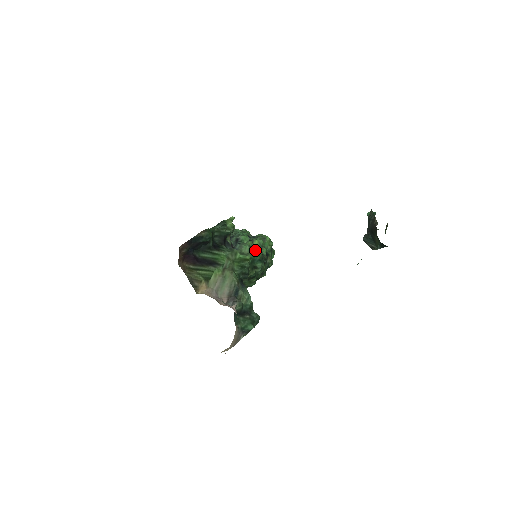
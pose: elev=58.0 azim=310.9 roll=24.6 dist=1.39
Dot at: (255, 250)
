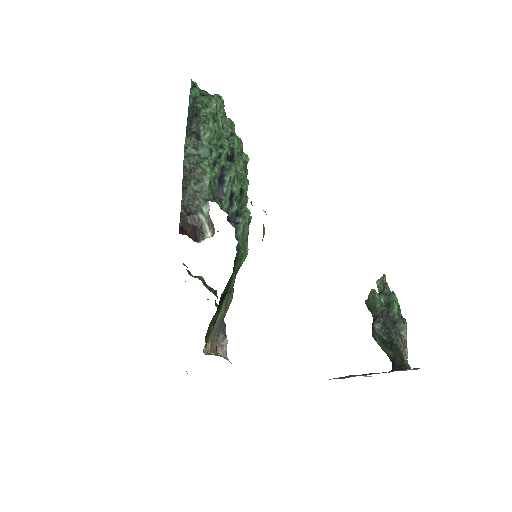
Dot at: occluded
